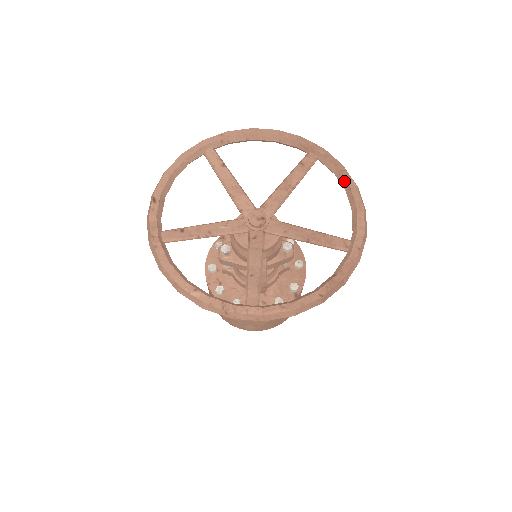
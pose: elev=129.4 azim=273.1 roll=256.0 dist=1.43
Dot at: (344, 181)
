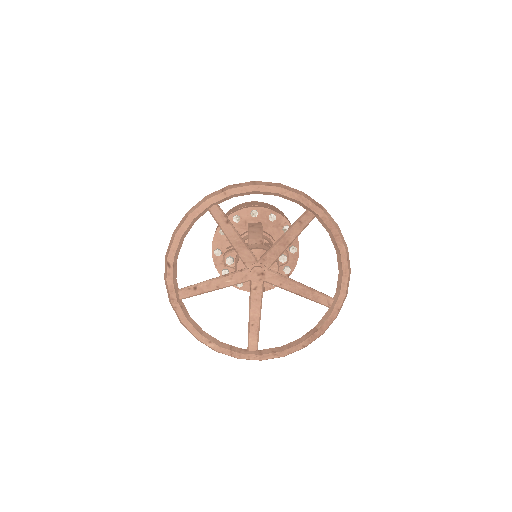
Dot at: (336, 245)
